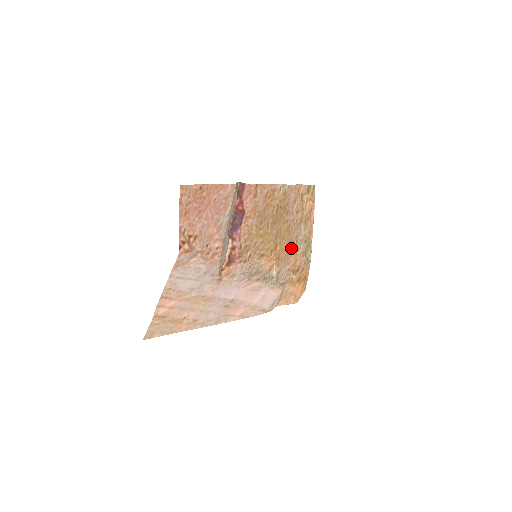
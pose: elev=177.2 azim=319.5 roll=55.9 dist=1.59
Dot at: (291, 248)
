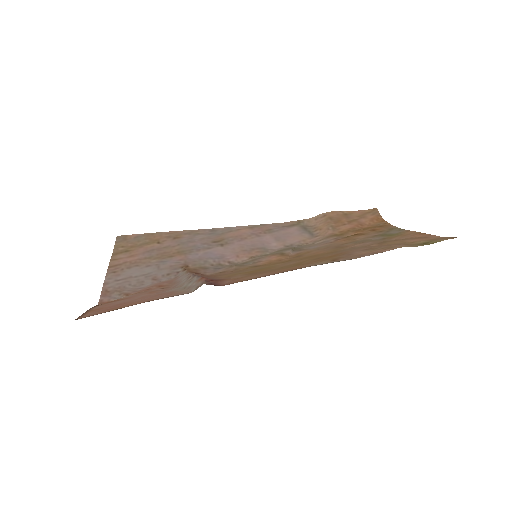
Dot at: (340, 246)
